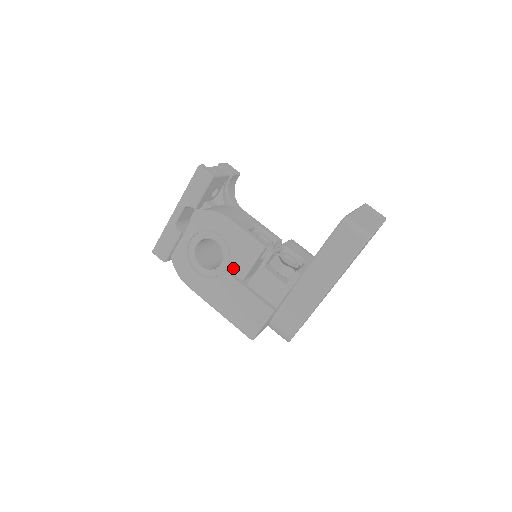
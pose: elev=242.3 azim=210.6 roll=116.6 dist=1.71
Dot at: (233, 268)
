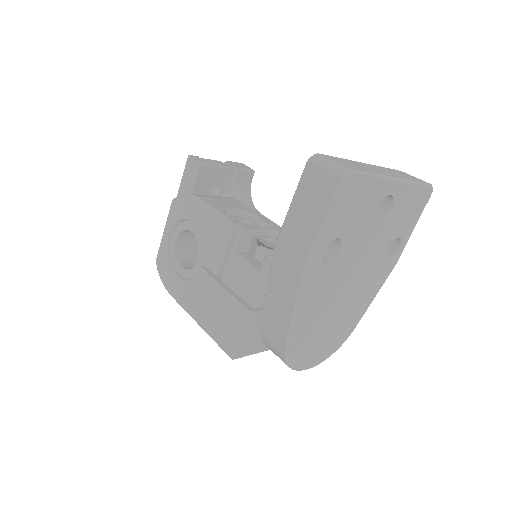
Dot at: (207, 261)
